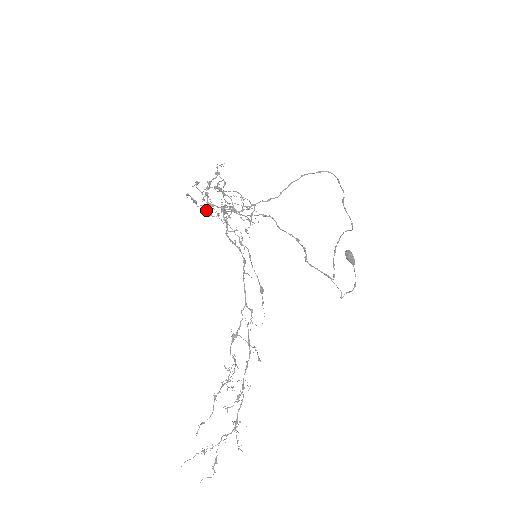
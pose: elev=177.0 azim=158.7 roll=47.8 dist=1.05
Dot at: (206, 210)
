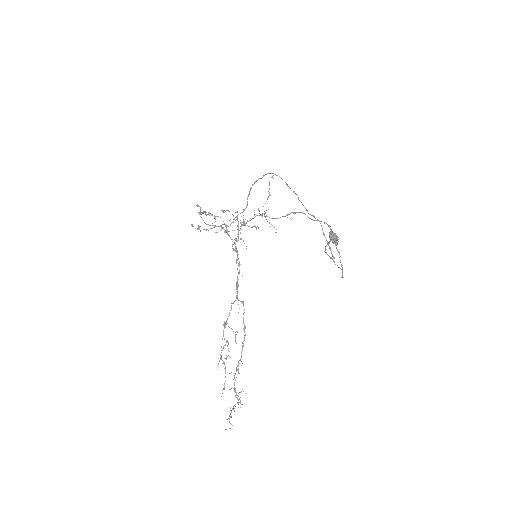
Dot at: (221, 229)
